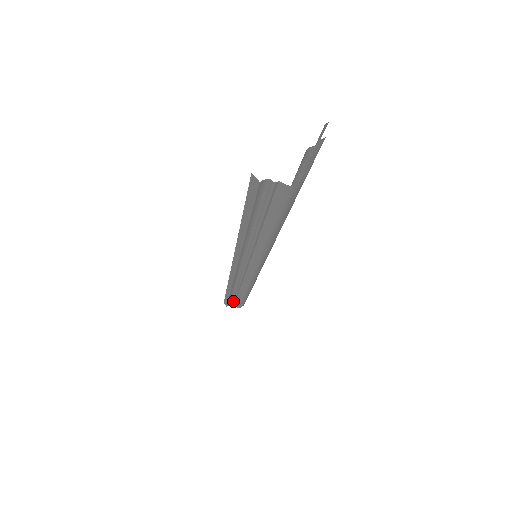
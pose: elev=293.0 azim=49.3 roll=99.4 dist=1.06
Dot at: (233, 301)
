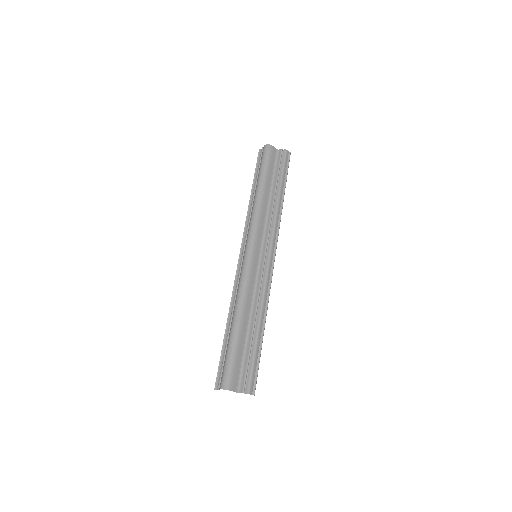
Dot at: (223, 359)
